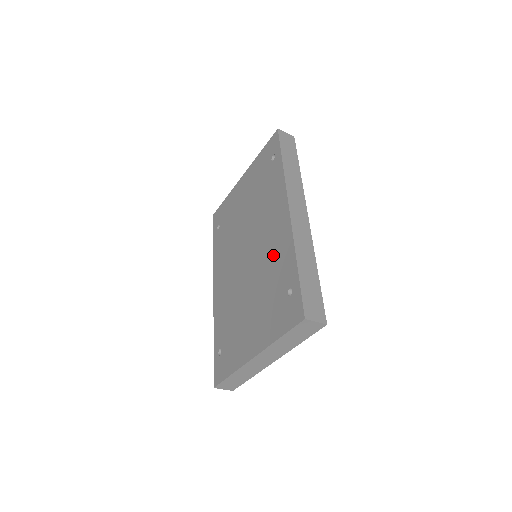
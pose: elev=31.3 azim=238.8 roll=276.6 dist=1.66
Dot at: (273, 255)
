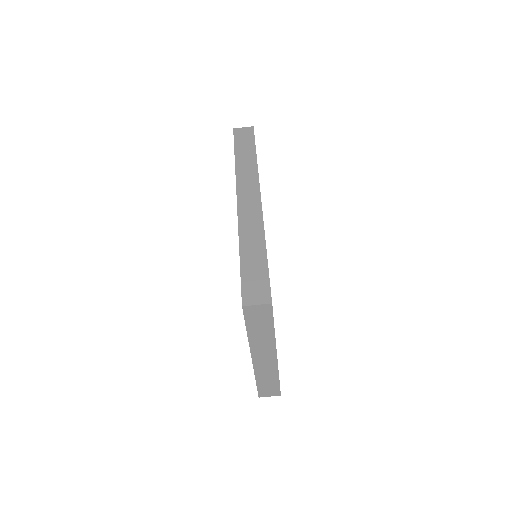
Dot at: occluded
